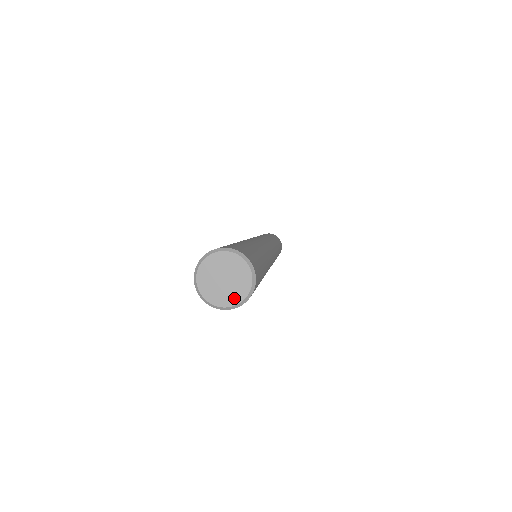
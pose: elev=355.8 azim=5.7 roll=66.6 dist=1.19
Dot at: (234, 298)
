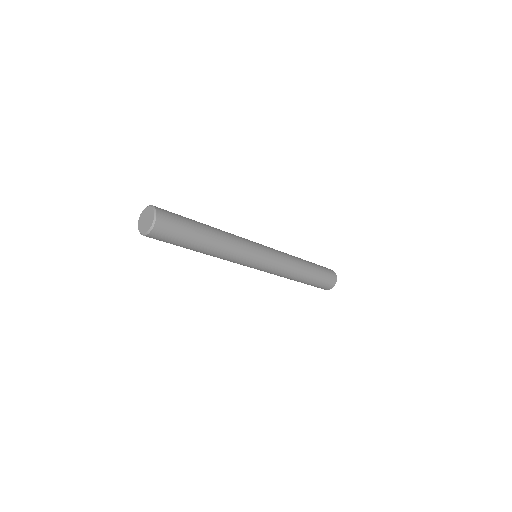
Dot at: (151, 222)
